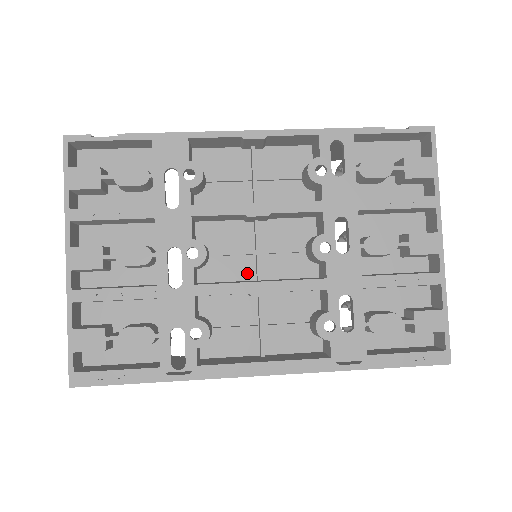
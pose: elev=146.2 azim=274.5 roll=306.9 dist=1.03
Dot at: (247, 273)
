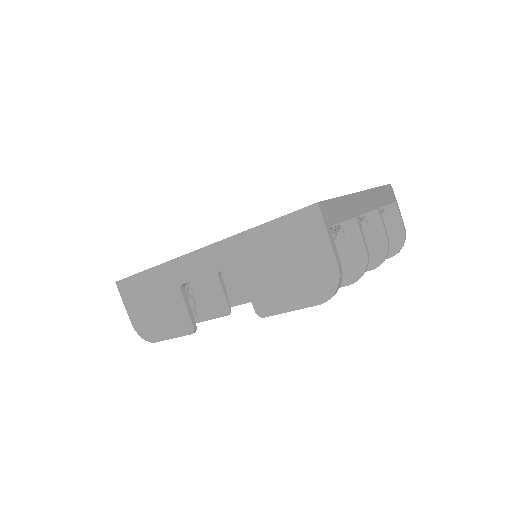
Dot at: occluded
